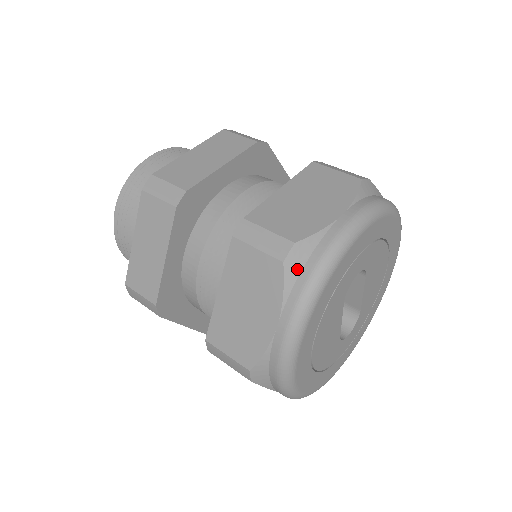
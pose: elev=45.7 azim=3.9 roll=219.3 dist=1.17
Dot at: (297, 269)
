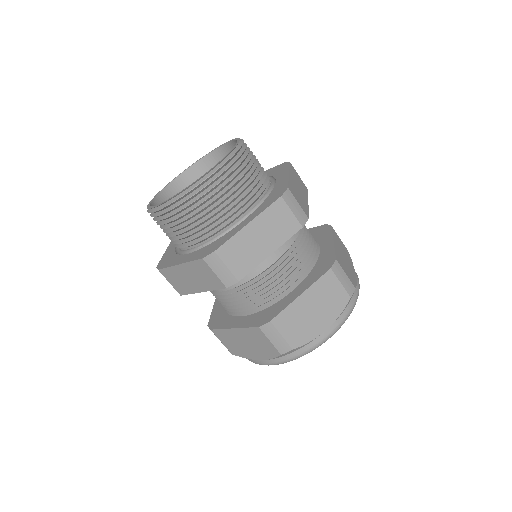
Dot at: (349, 302)
